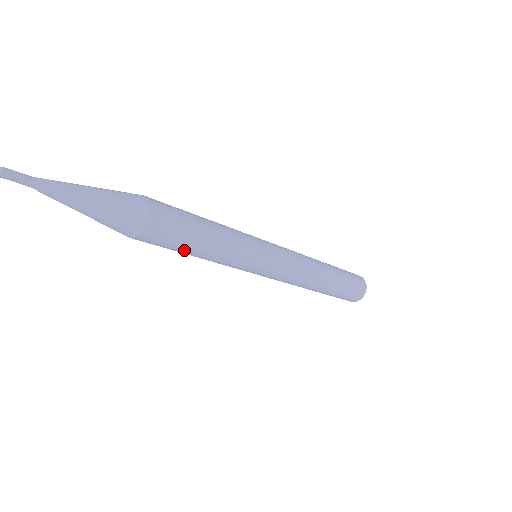
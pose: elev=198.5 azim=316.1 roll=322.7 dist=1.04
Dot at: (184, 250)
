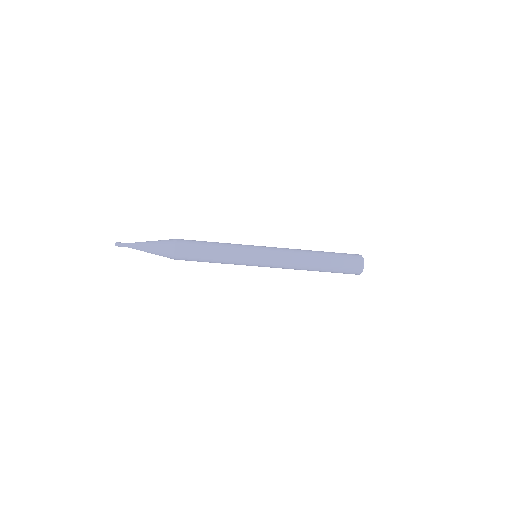
Dot at: (202, 259)
